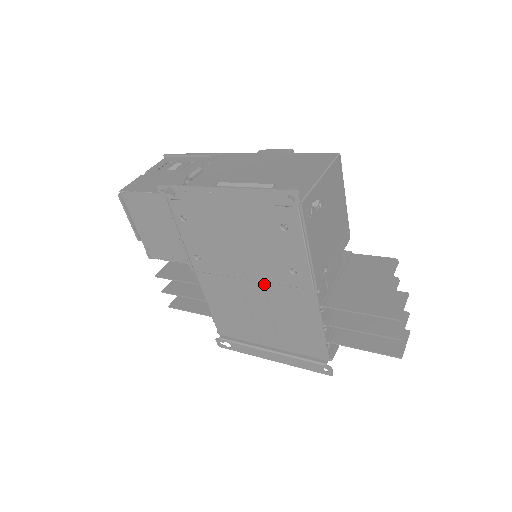
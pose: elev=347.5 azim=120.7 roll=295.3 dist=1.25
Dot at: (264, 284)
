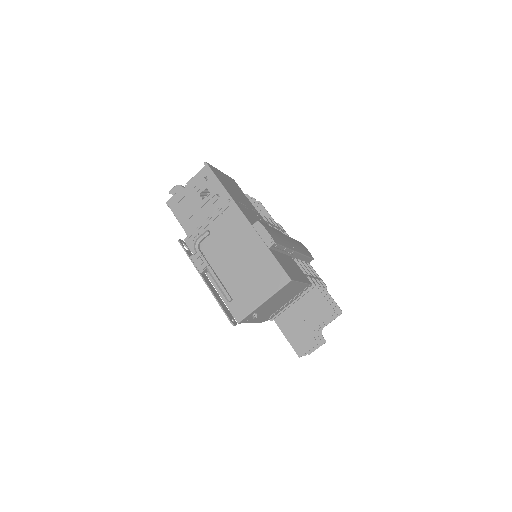
Dot at: occluded
